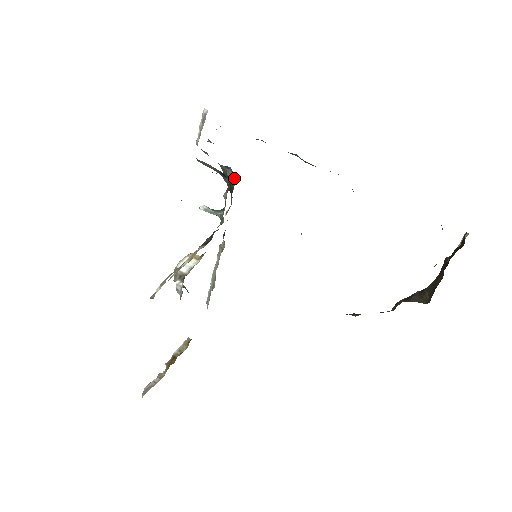
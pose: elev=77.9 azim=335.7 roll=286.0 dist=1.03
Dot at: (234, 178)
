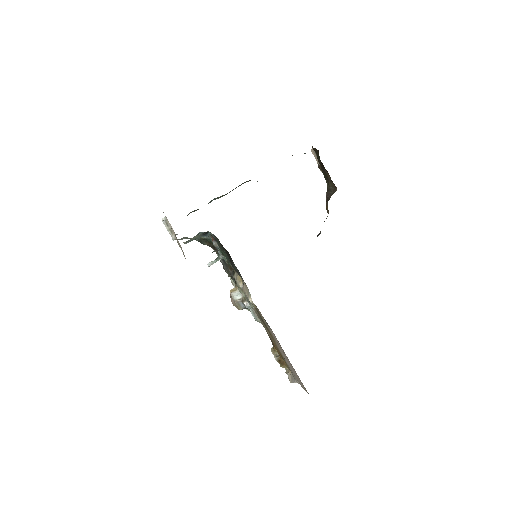
Dot at: occluded
